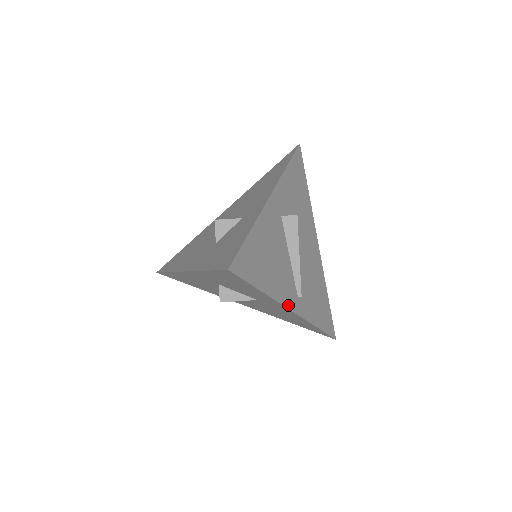
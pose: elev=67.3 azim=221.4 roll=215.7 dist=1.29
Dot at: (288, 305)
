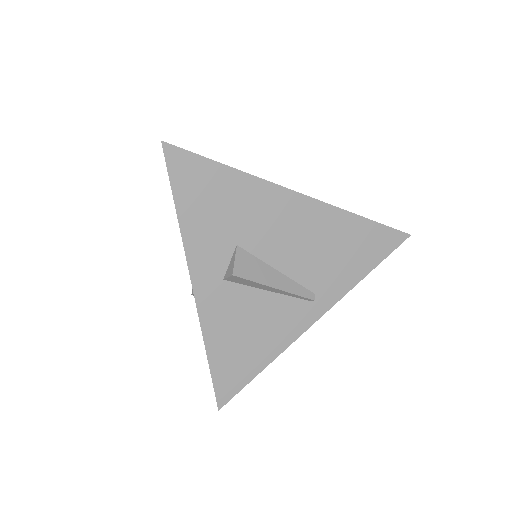
Dot at: (304, 328)
